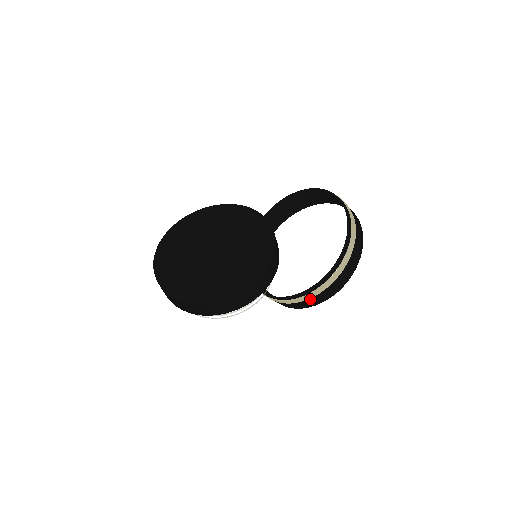
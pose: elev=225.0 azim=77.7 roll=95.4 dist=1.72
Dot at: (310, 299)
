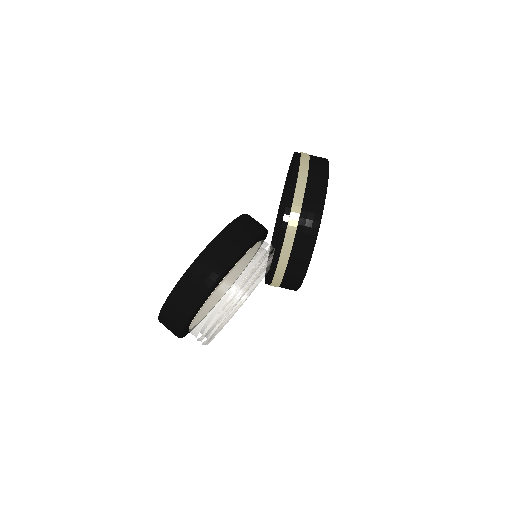
Dot at: (303, 215)
